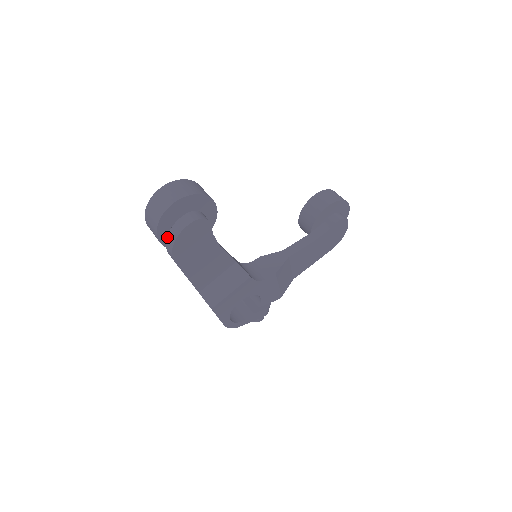
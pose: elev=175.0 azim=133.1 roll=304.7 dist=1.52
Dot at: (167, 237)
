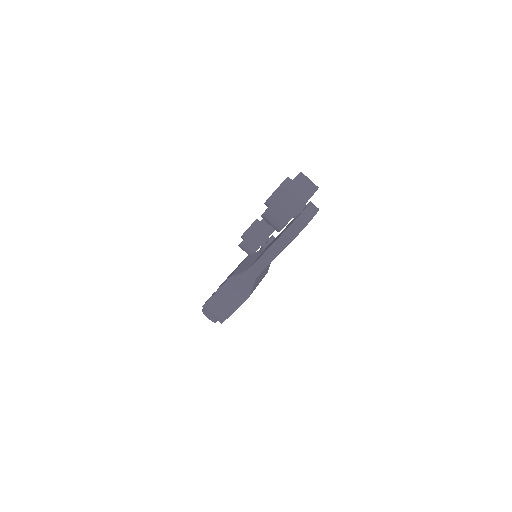
Dot at: (298, 217)
